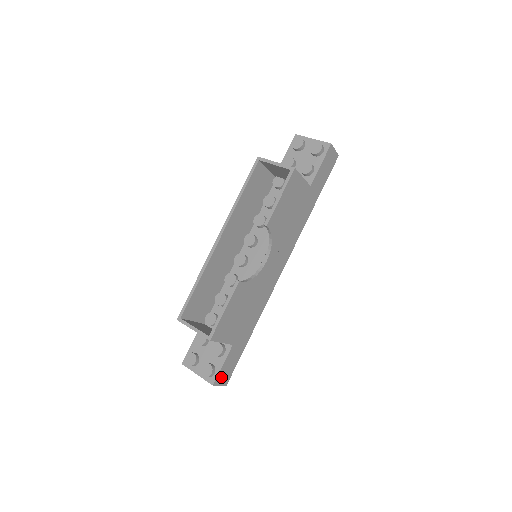
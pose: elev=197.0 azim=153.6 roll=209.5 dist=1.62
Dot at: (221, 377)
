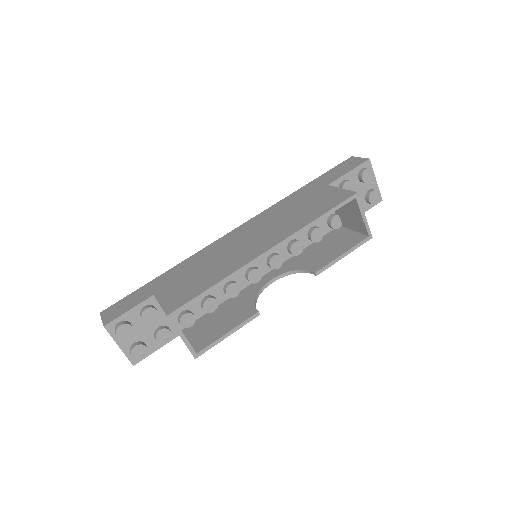
Dot at: occluded
